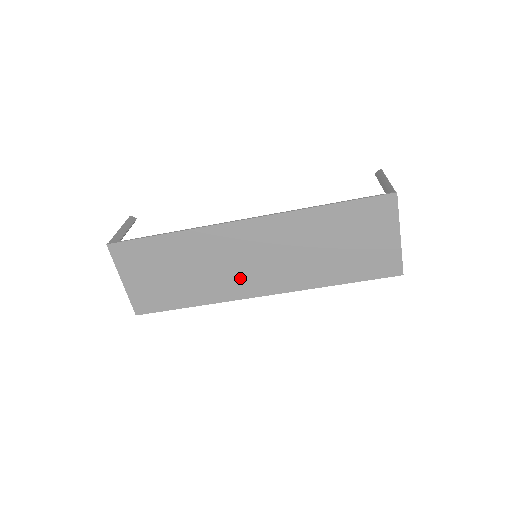
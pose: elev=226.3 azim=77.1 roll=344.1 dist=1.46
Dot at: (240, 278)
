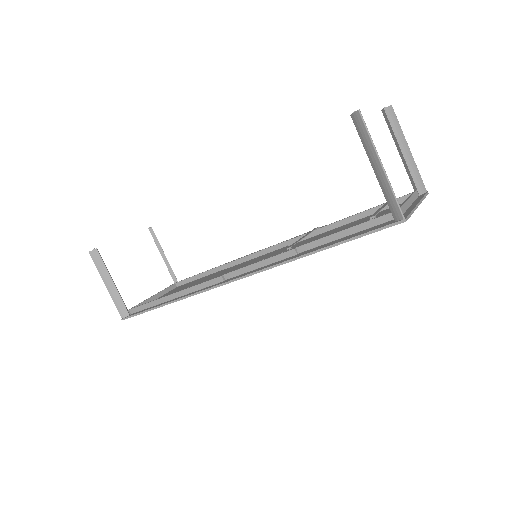
Dot at: occluded
